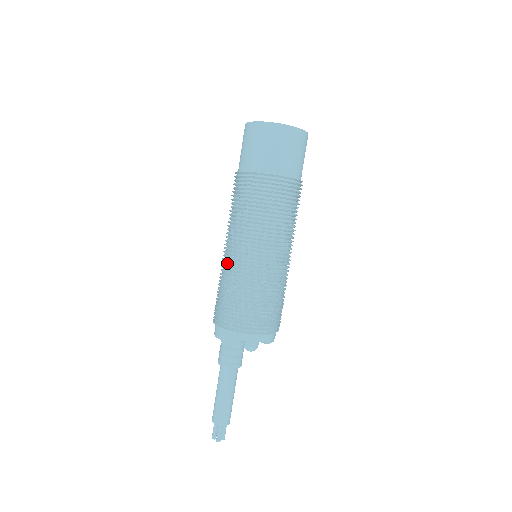
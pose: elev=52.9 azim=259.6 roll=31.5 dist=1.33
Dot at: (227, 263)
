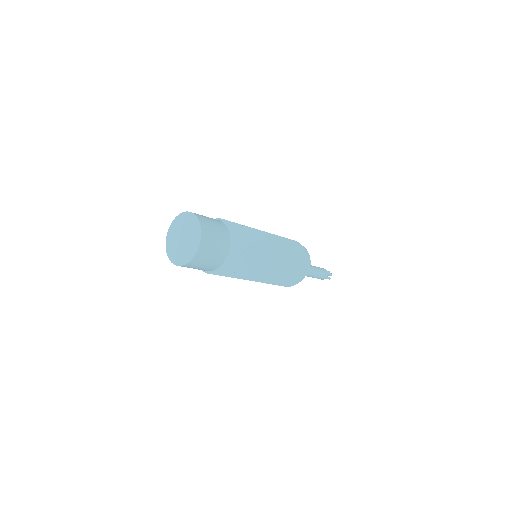
Dot at: occluded
